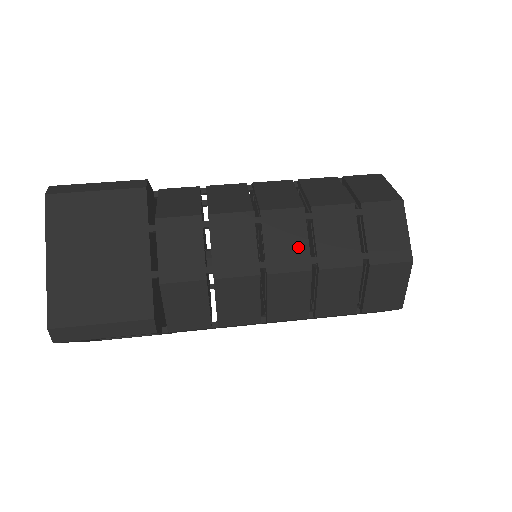
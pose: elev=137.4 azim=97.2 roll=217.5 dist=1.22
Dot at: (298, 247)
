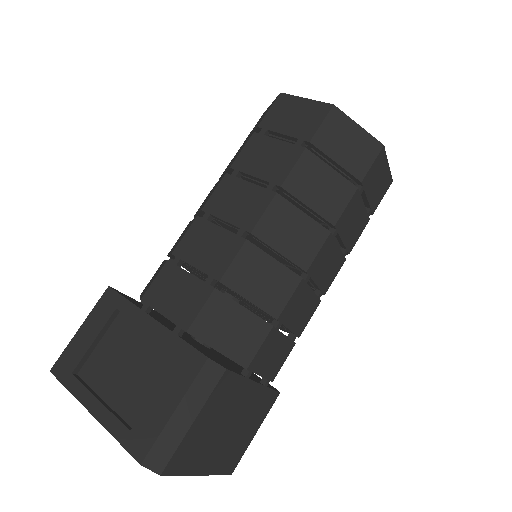
Dot at: (335, 259)
